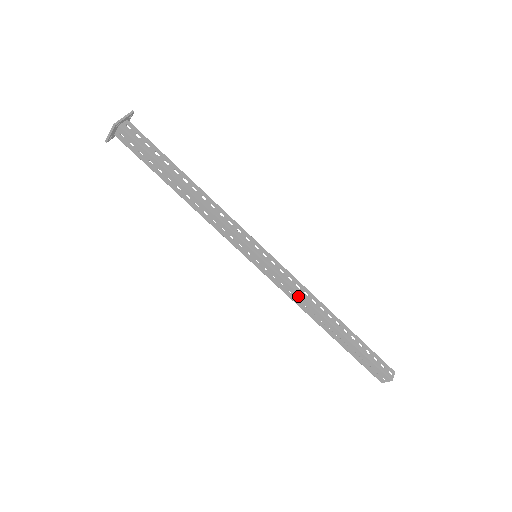
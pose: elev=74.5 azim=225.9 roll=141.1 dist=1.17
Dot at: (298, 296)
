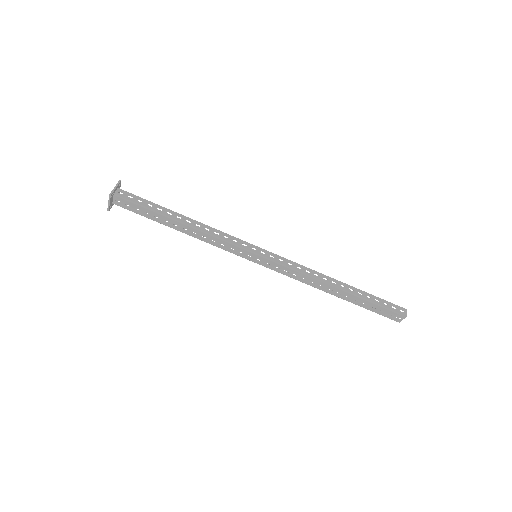
Dot at: (302, 275)
